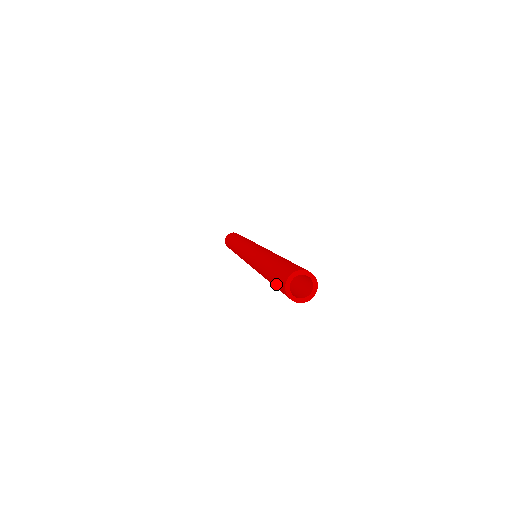
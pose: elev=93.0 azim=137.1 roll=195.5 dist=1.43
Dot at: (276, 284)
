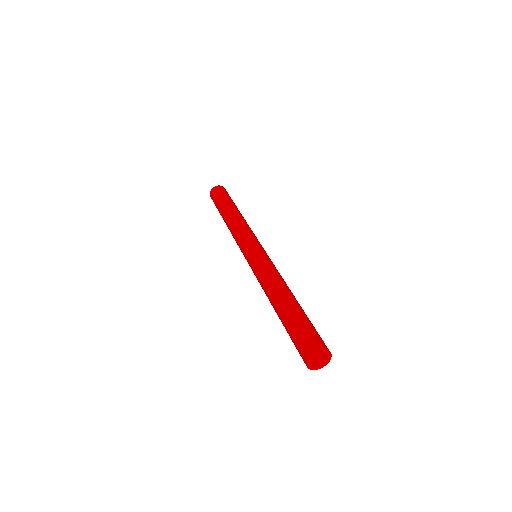
Dot at: occluded
